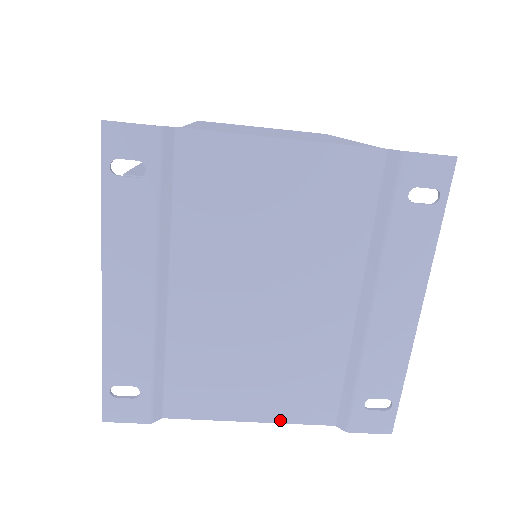
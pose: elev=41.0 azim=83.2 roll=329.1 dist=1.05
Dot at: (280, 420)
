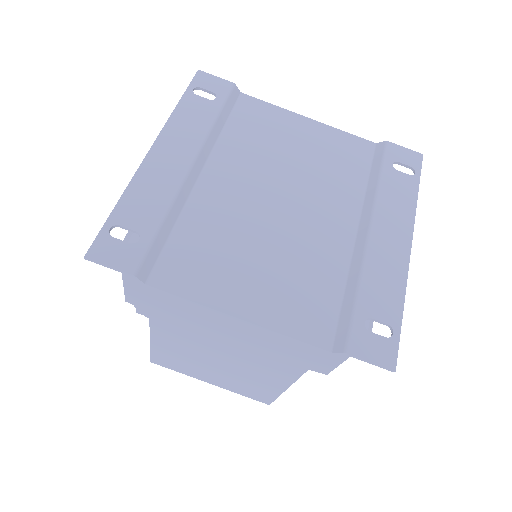
Dot at: (271, 326)
